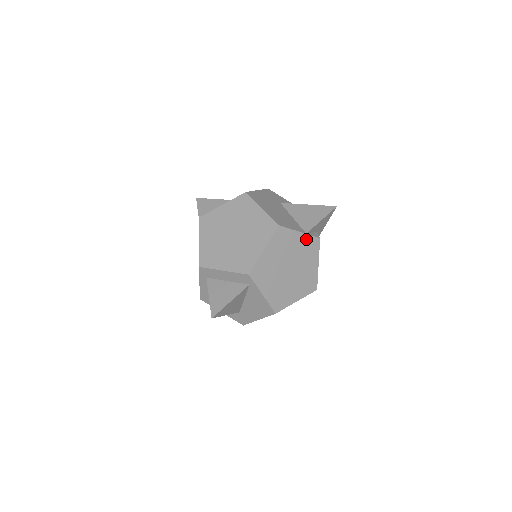
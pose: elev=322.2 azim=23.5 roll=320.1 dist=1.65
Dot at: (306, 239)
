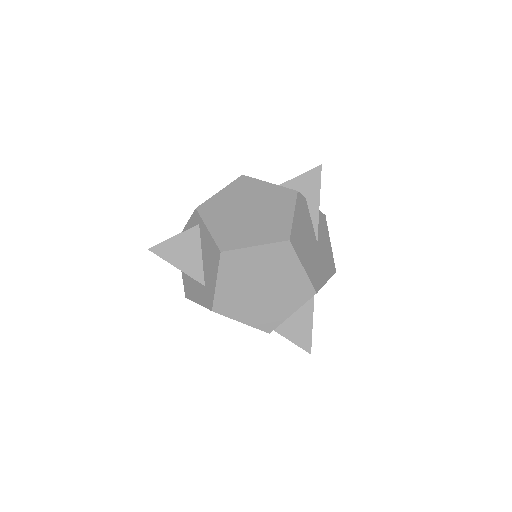
Dot at: (277, 190)
